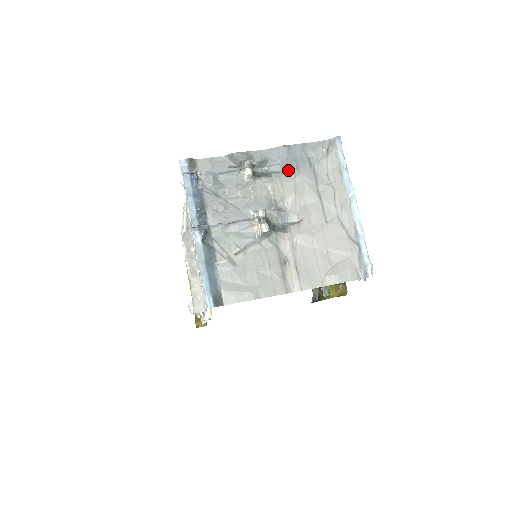
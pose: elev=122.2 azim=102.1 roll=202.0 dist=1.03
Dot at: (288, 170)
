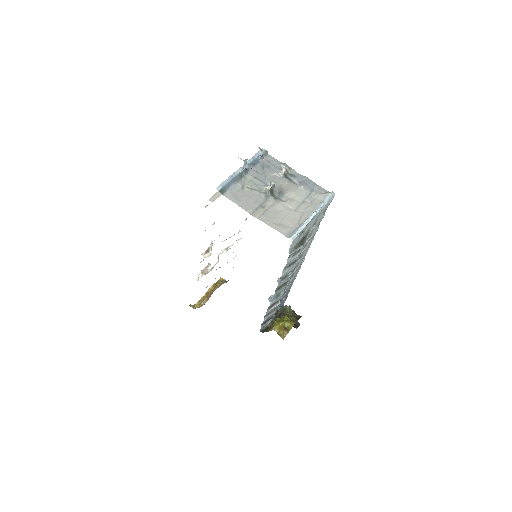
Dot at: (300, 184)
